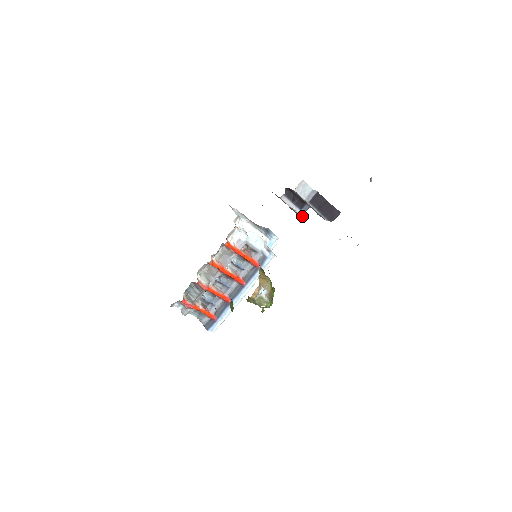
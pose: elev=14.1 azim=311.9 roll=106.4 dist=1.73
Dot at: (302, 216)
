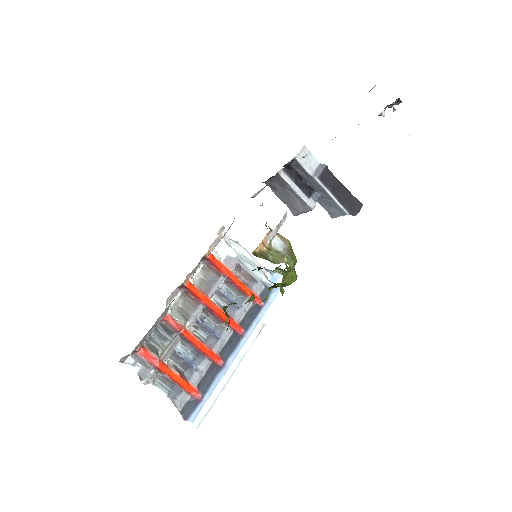
Dot at: (312, 208)
